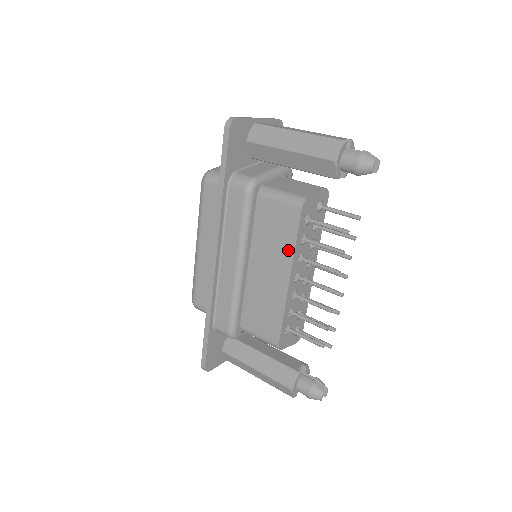
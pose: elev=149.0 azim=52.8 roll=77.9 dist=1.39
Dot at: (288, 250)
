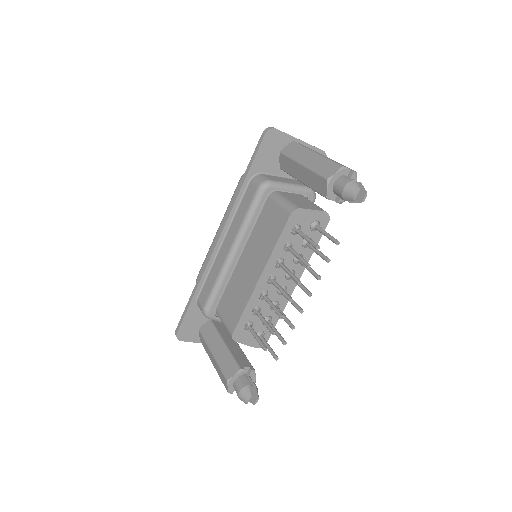
Dot at: (269, 249)
